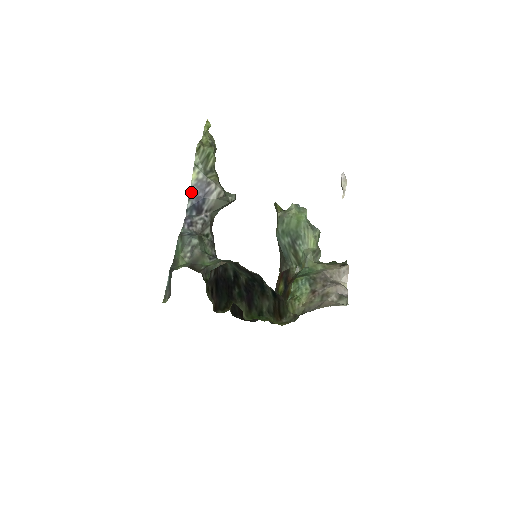
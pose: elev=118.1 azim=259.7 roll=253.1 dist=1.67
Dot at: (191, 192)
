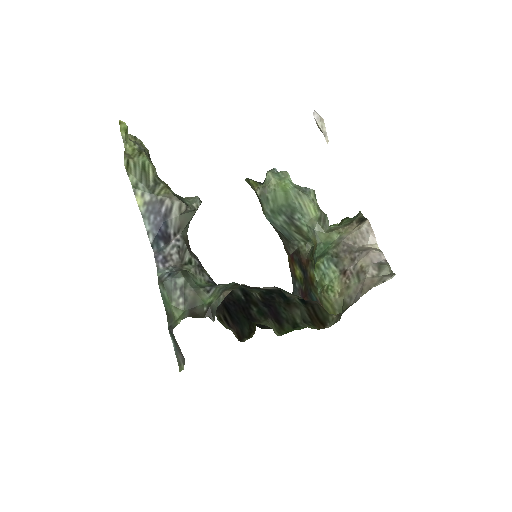
Dot at: (146, 222)
